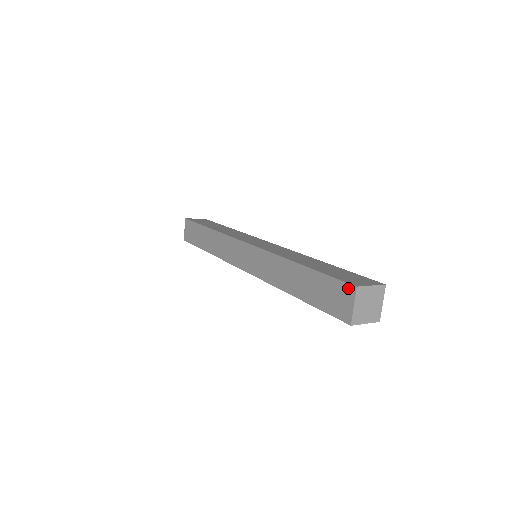
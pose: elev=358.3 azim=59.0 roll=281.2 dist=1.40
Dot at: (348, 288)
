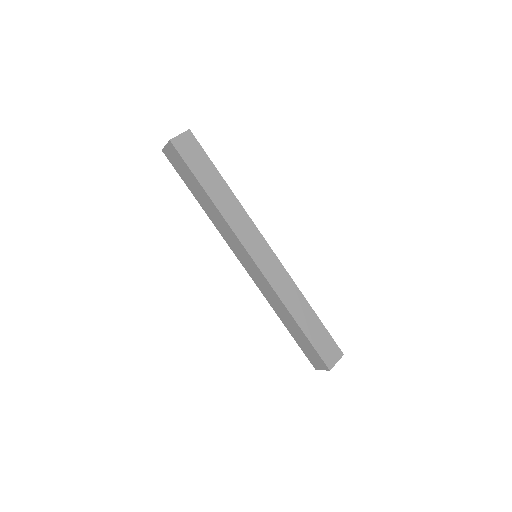
Dot at: (324, 366)
